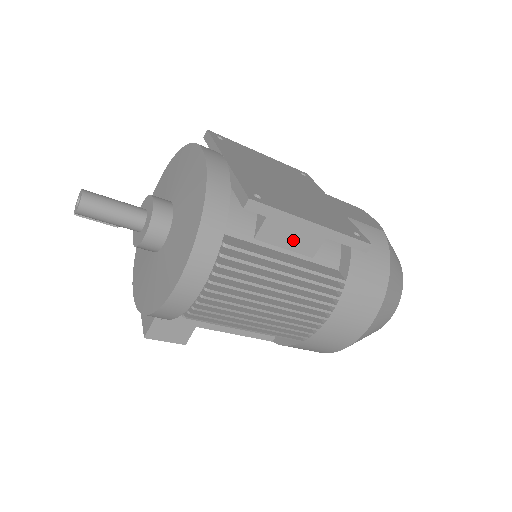
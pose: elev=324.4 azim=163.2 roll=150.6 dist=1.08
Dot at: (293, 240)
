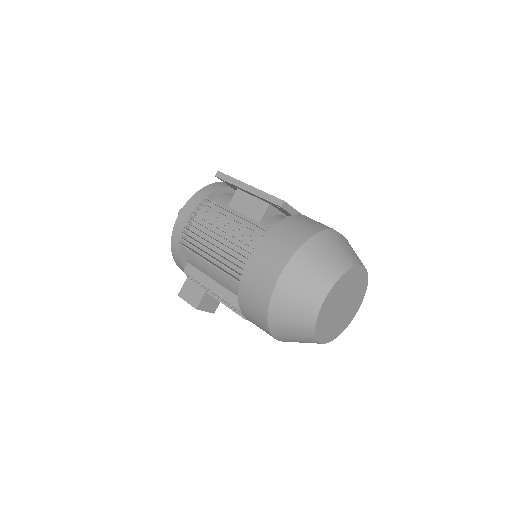
Dot at: (248, 209)
